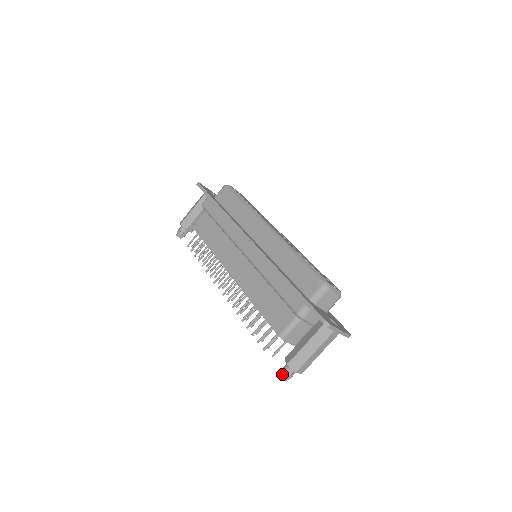
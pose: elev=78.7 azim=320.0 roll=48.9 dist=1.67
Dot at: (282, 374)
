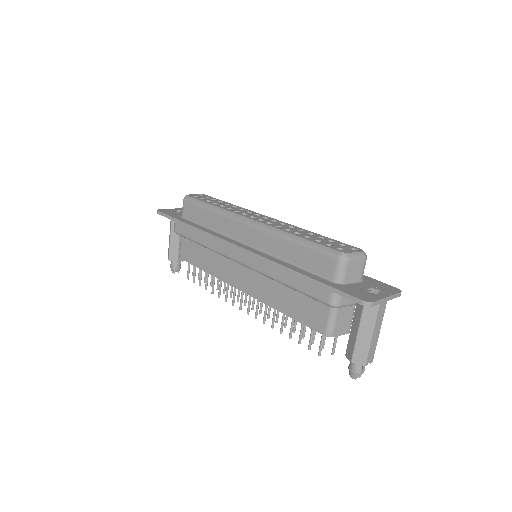
Dot at: (352, 373)
